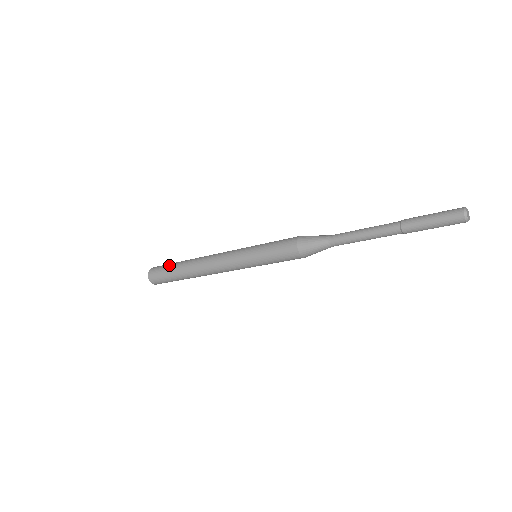
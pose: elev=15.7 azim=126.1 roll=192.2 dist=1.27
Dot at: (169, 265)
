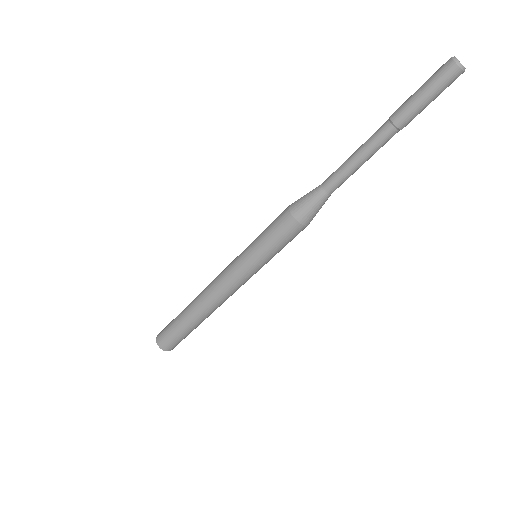
Dot at: (173, 324)
